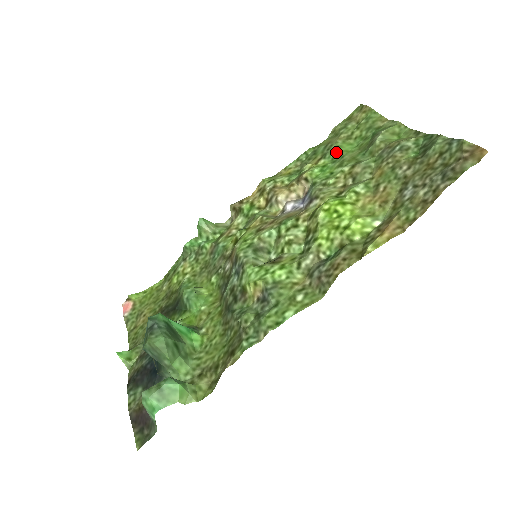
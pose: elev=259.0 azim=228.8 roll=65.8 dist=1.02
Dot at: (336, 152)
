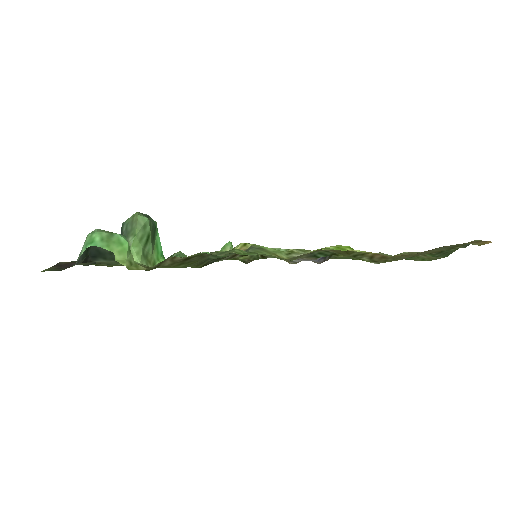
Dot at: occluded
